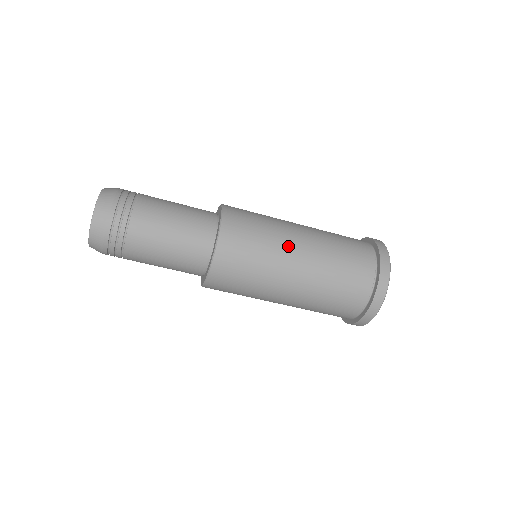
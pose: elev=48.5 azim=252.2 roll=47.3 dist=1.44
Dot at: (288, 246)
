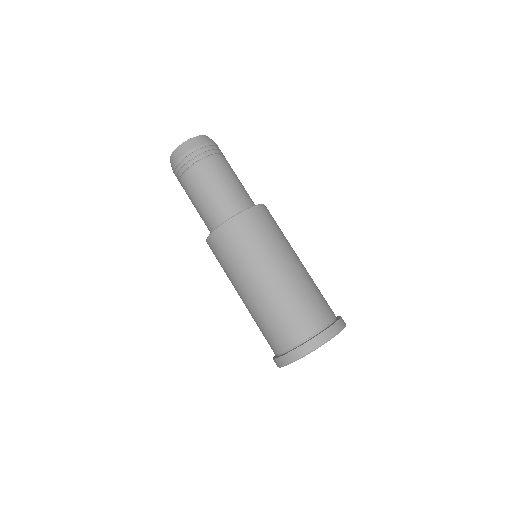
Dot at: (286, 254)
